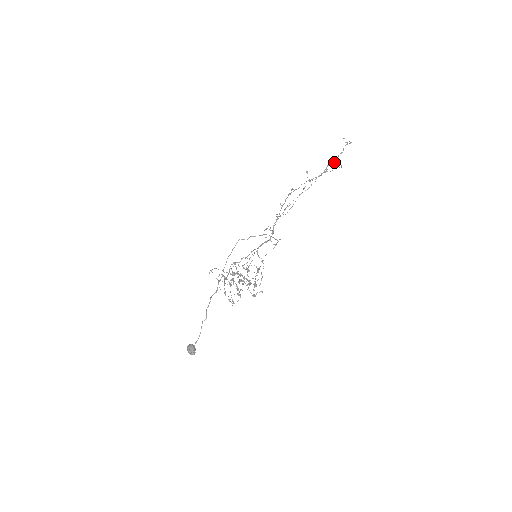
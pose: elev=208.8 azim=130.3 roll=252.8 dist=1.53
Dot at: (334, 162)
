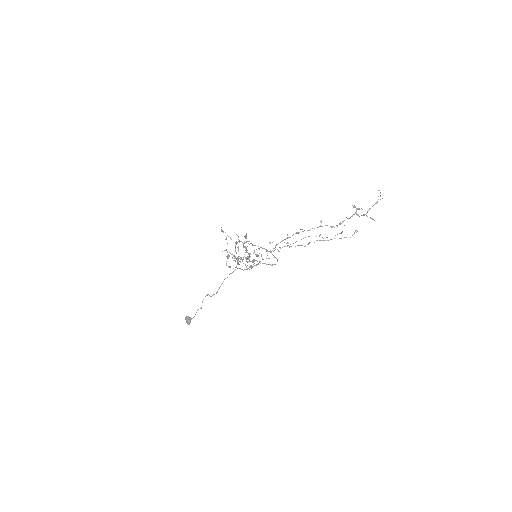
Dot at: (357, 209)
